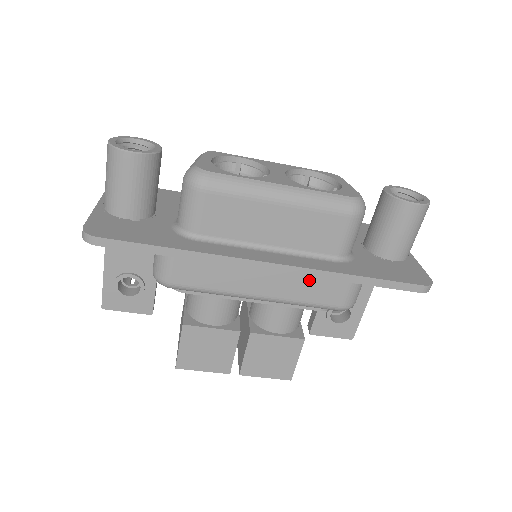
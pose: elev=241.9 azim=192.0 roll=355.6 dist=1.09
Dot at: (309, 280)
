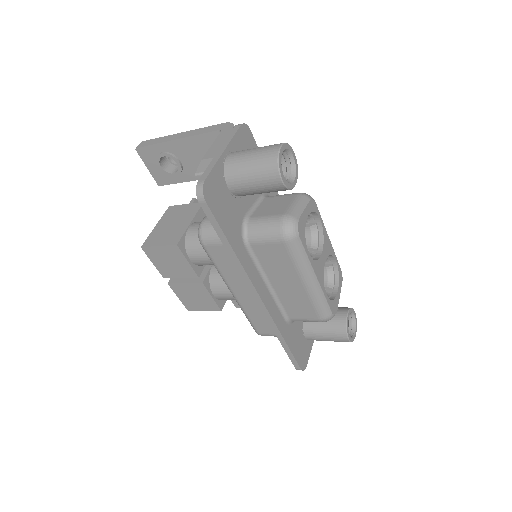
Dot at: occluded
